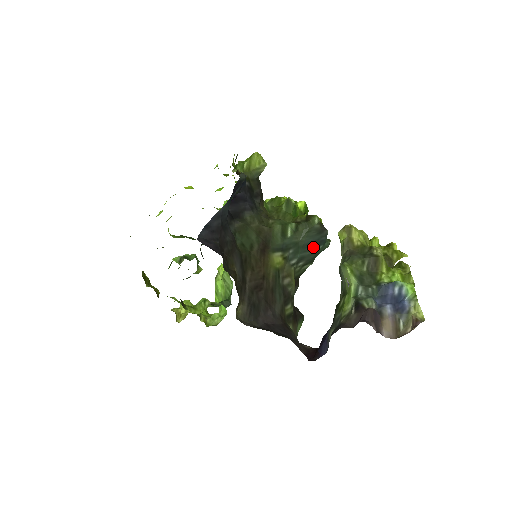
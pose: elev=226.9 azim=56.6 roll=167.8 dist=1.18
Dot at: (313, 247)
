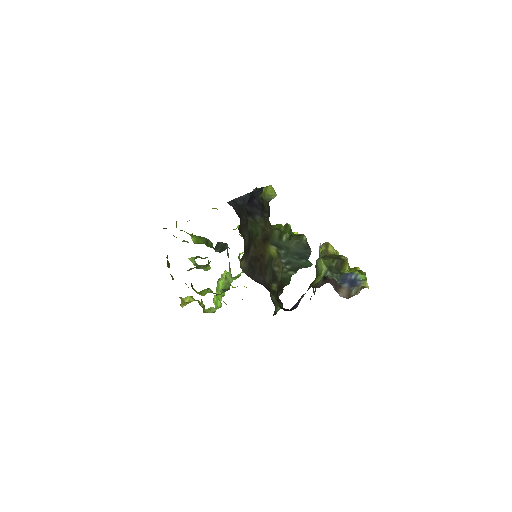
Dot at: (299, 258)
